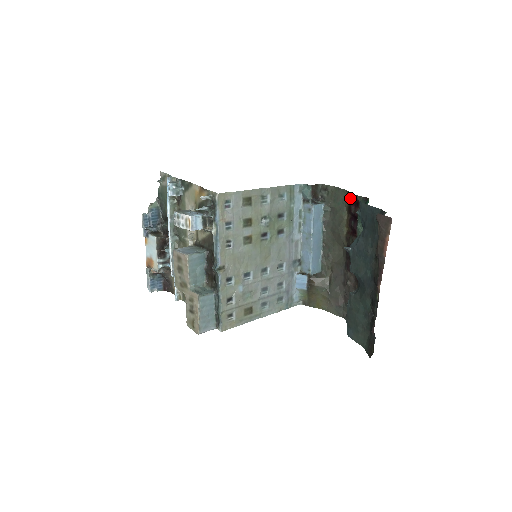
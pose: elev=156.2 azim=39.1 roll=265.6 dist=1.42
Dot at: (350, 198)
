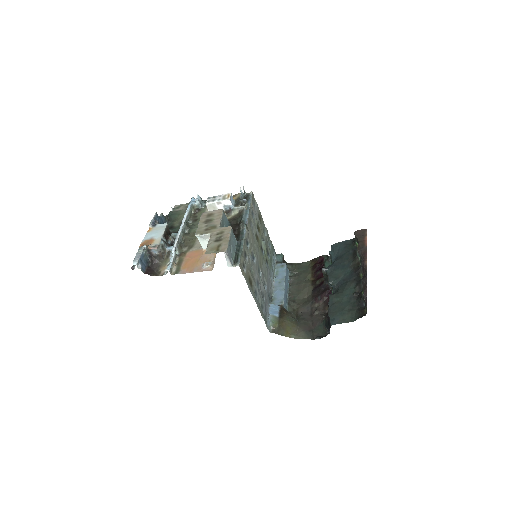
Dot at: (314, 262)
